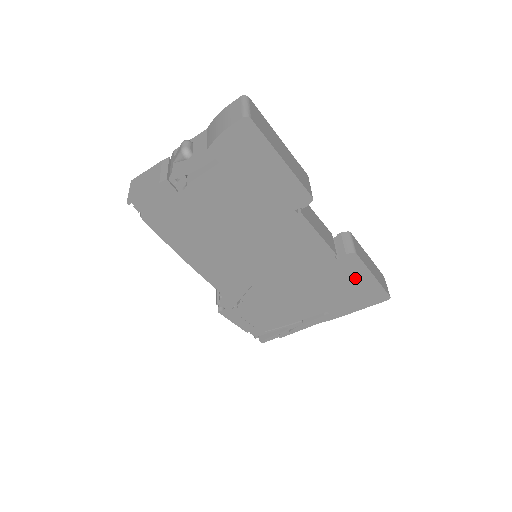
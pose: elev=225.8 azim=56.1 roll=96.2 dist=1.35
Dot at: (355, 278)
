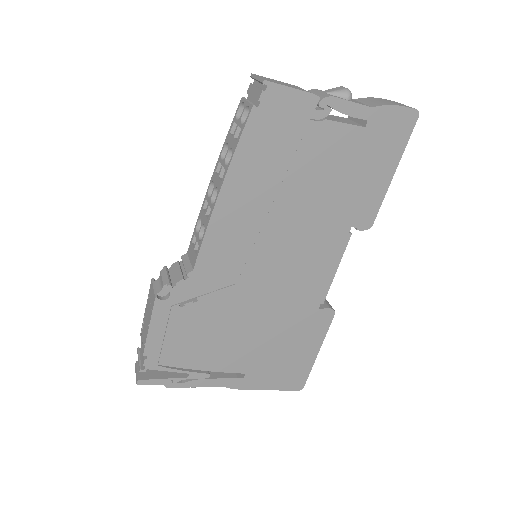
Dot at: (306, 343)
